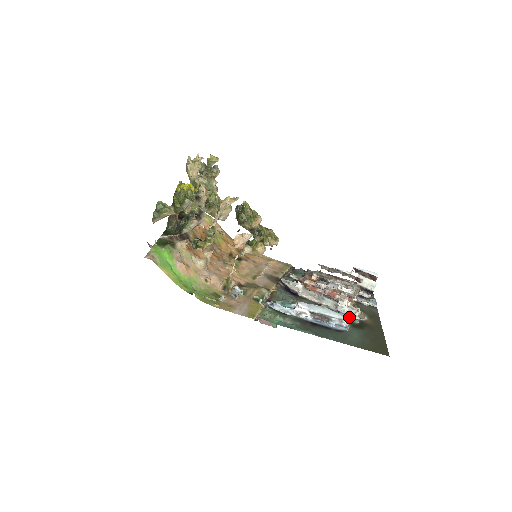
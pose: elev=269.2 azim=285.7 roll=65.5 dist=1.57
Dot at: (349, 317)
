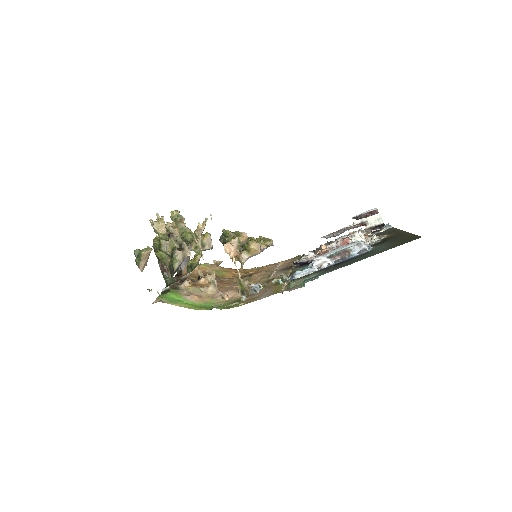
Dot at: (369, 243)
